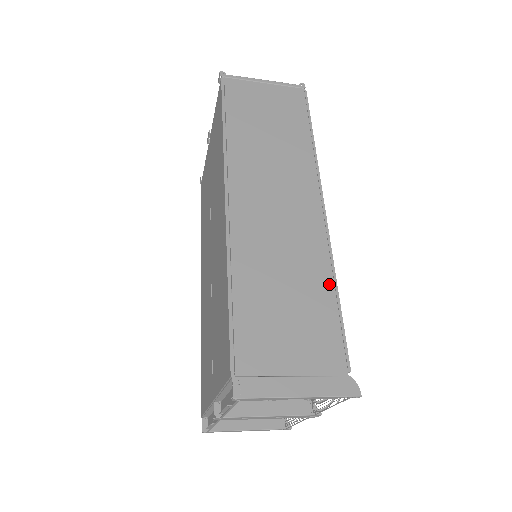
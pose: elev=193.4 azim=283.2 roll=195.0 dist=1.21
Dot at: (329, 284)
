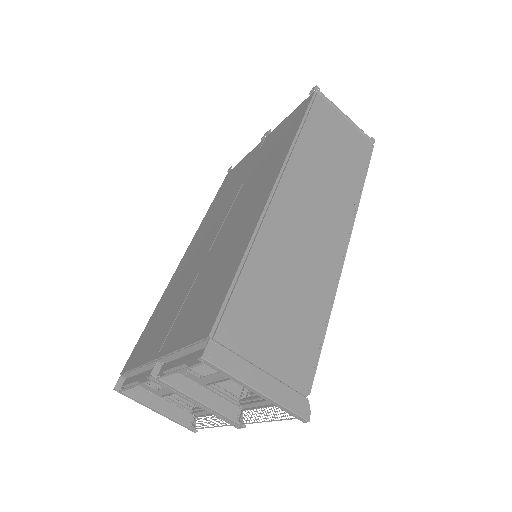
Dot at: (325, 309)
